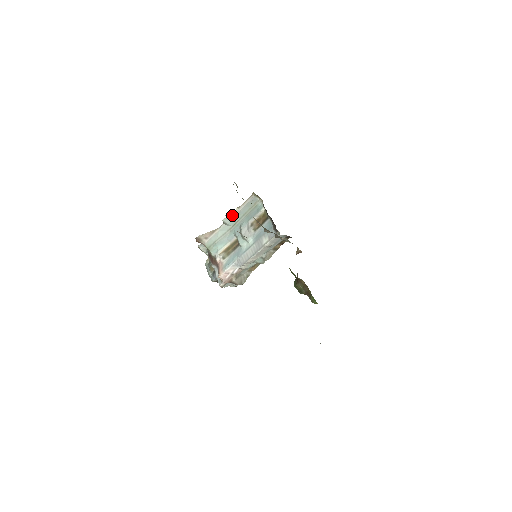
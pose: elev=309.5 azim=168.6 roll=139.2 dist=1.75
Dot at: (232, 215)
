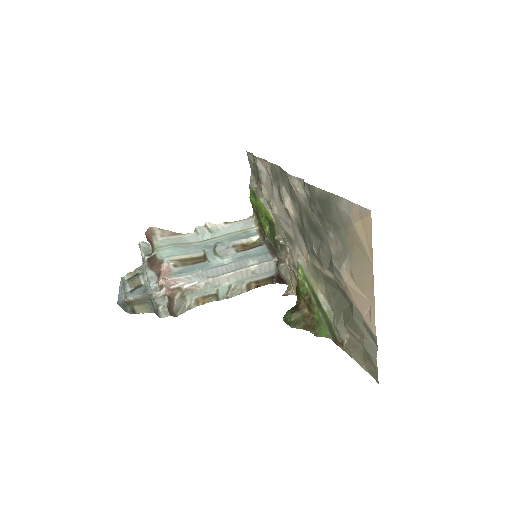
Dot at: (213, 227)
